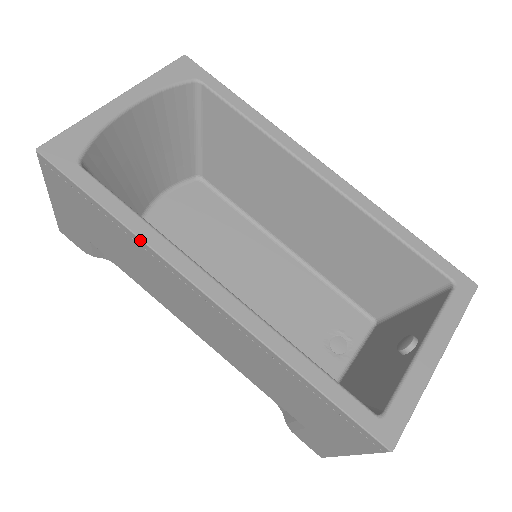
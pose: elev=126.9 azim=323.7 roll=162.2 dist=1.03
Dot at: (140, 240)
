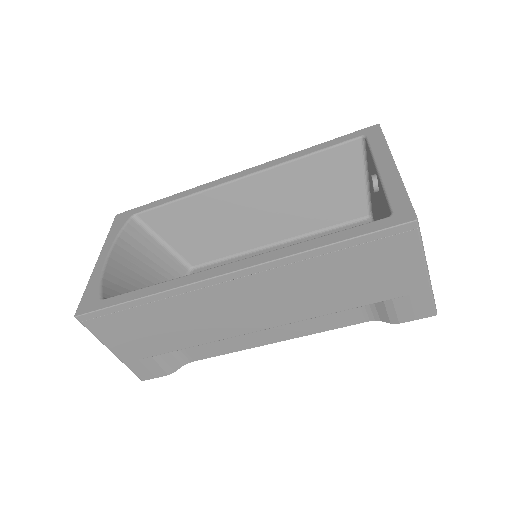
Dot at: (167, 292)
